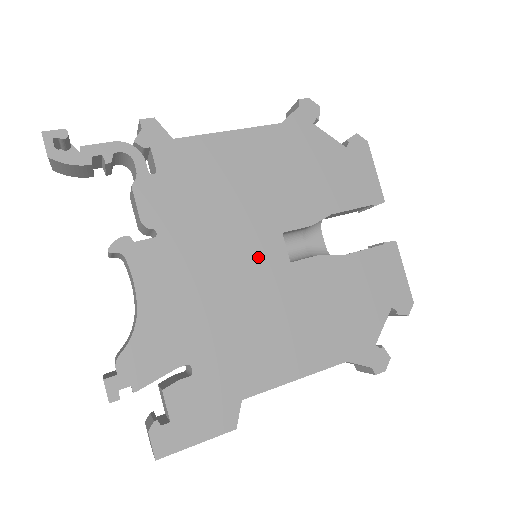
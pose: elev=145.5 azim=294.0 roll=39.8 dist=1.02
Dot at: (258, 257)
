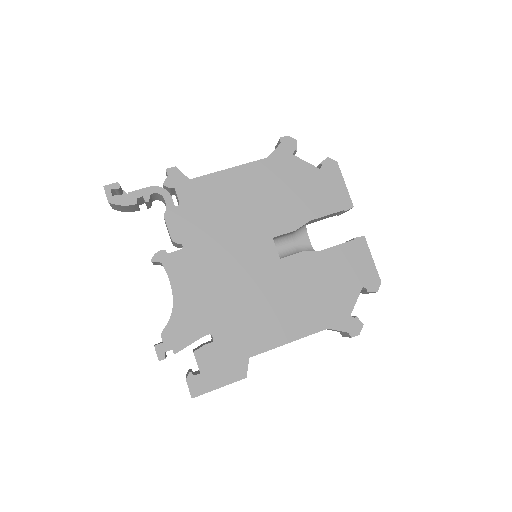
Dot at: (255, 257)
